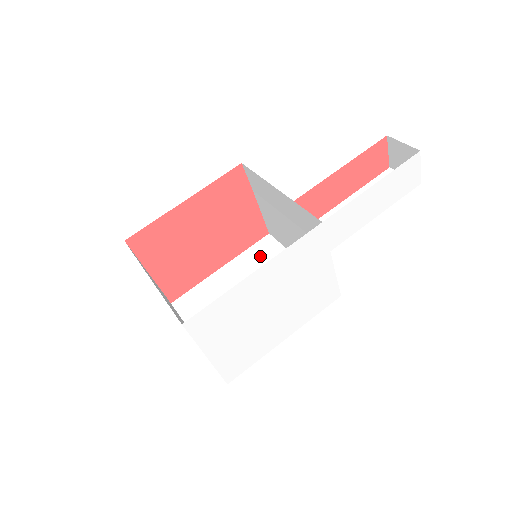
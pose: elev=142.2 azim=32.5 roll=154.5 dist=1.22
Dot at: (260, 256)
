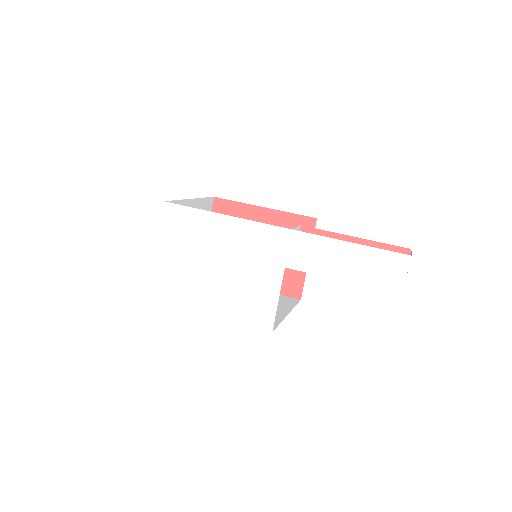
Dot at: occluded
